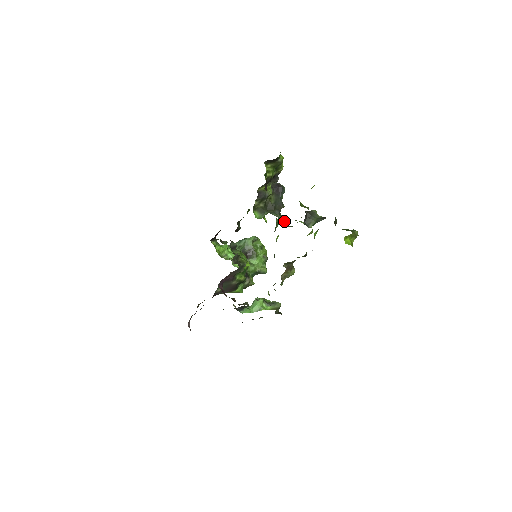
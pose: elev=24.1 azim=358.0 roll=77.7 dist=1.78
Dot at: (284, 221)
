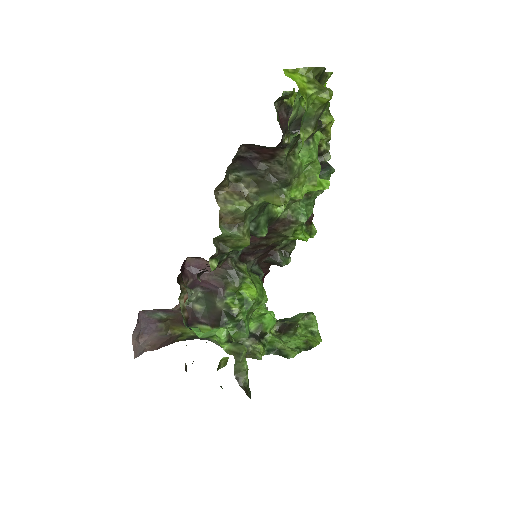
Dot at: occluded
